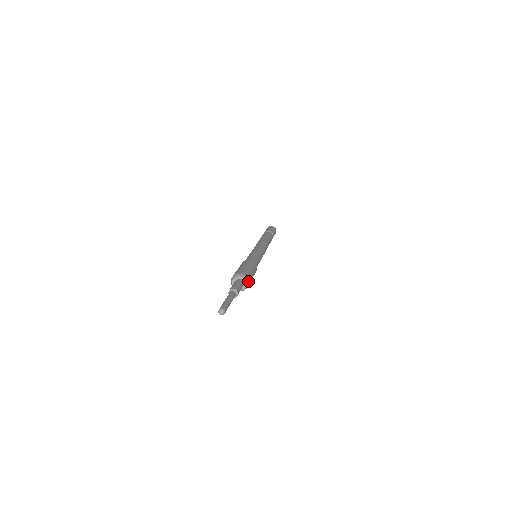
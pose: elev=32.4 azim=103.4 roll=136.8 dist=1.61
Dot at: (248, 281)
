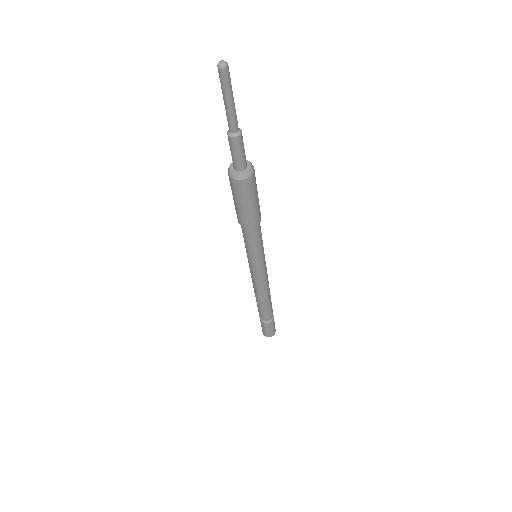
Dot at: (253, 168)
